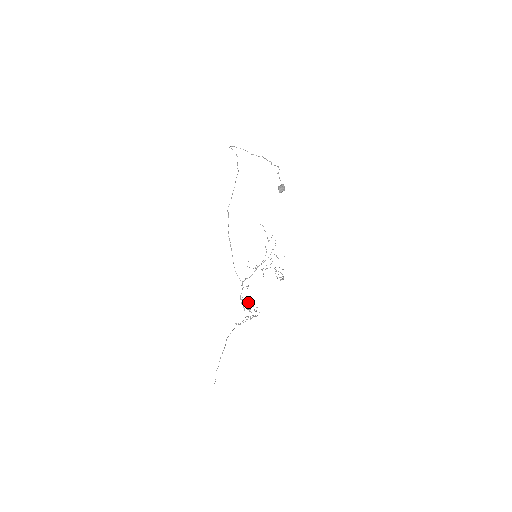
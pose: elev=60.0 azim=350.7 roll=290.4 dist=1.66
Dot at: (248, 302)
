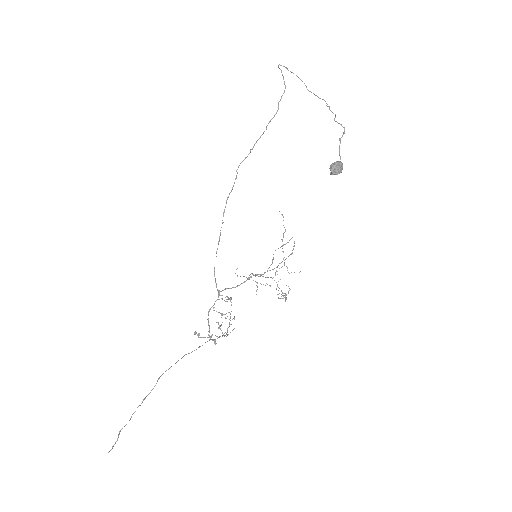
Dot at: (222, 314)
